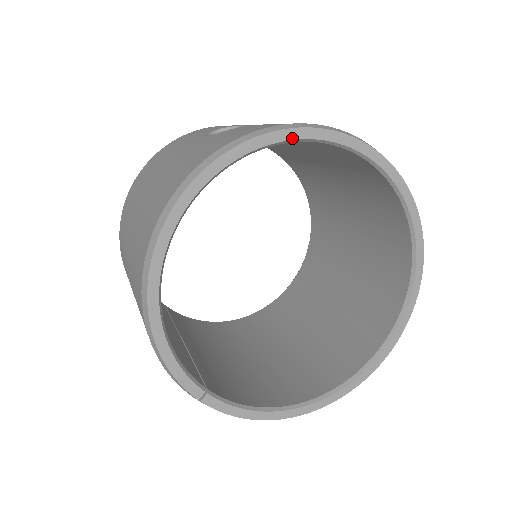
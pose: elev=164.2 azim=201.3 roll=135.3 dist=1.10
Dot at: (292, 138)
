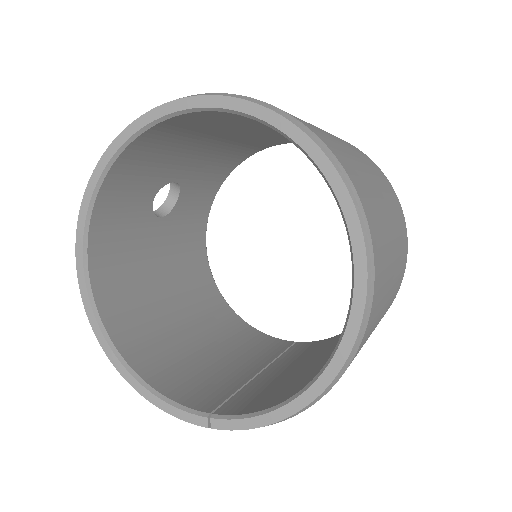
Dot at: (97, 180)
